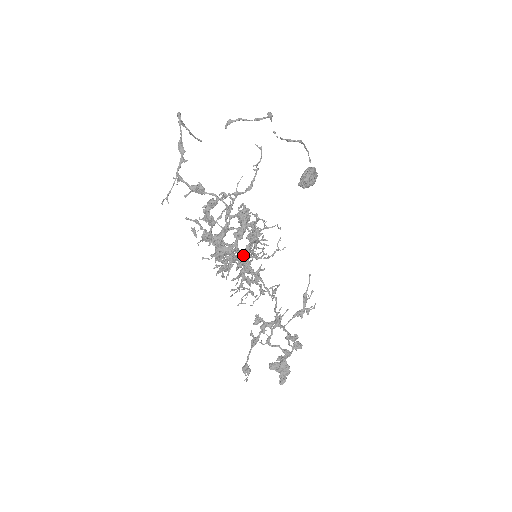
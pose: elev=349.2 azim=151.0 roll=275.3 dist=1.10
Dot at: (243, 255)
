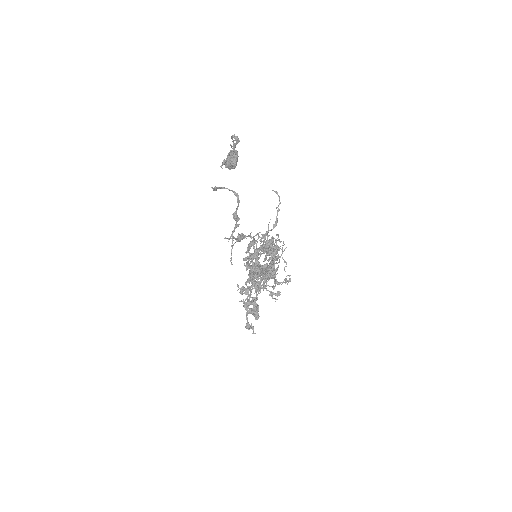
Dot at: (271, 268)
